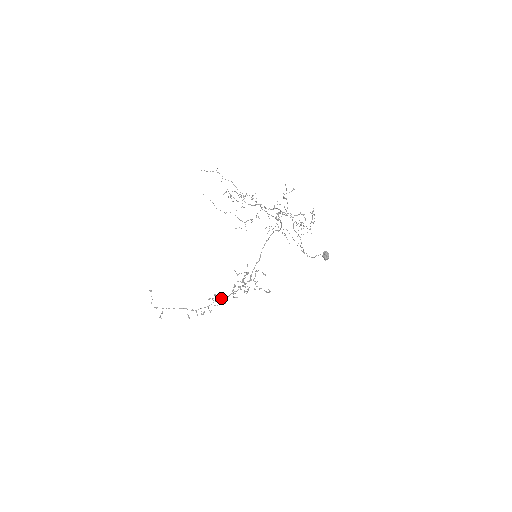
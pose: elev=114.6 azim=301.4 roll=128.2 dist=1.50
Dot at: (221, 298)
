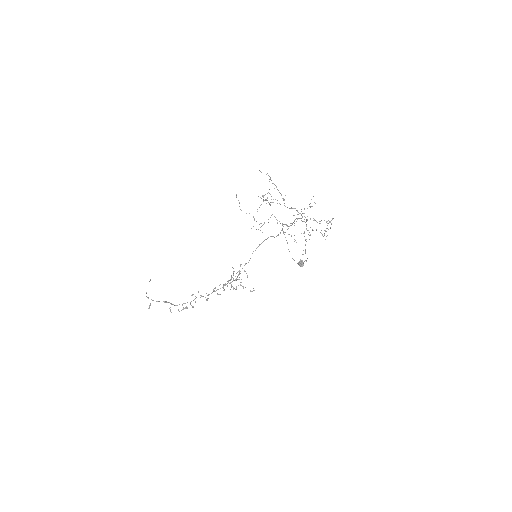
Dot at: occluded
